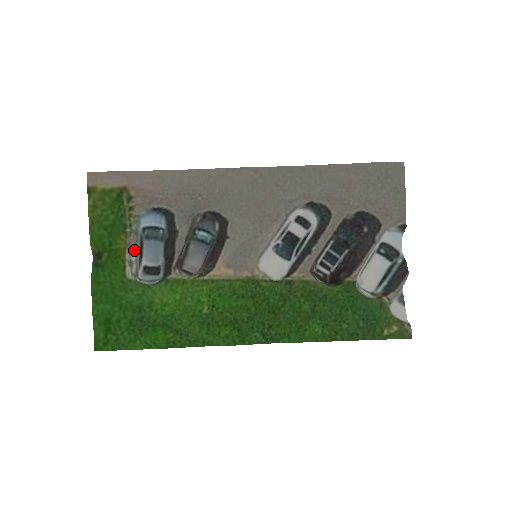
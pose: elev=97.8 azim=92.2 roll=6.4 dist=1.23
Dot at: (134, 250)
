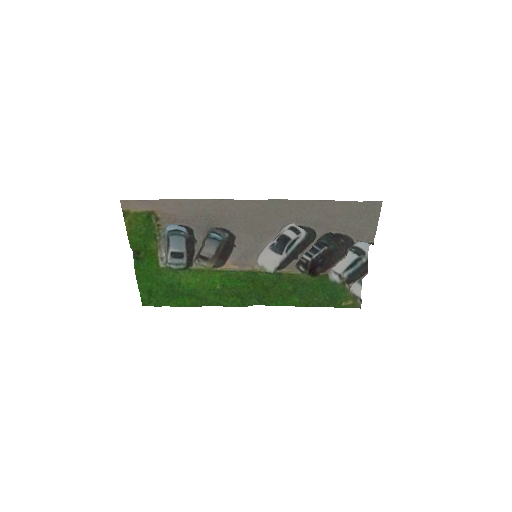
Dot at: (164, 249)
